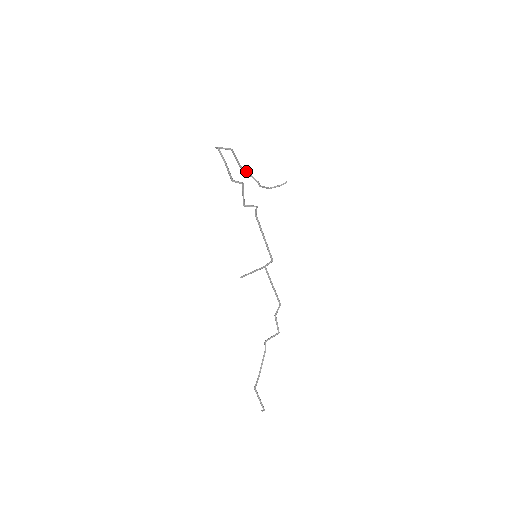
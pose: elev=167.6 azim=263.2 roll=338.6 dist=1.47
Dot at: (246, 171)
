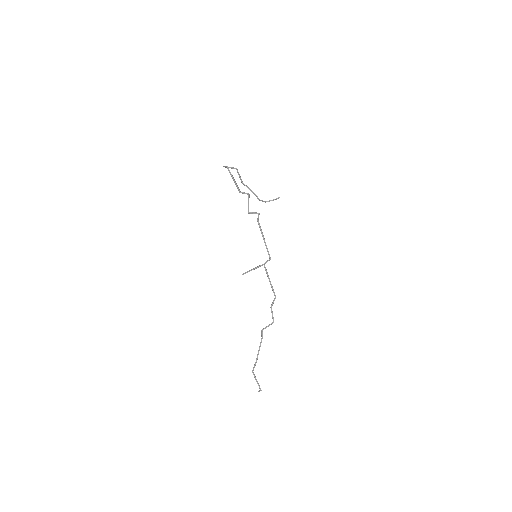
Dot at: (247, 187)
